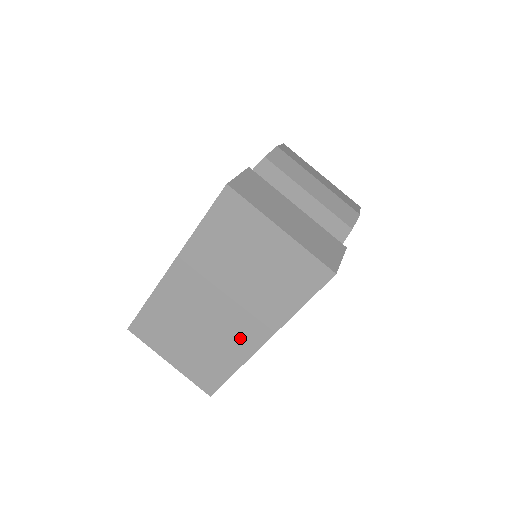
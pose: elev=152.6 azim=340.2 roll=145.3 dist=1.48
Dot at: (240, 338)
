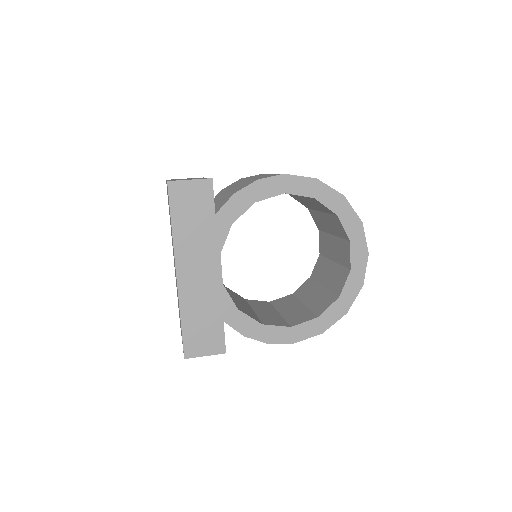
Dot at: occluded
